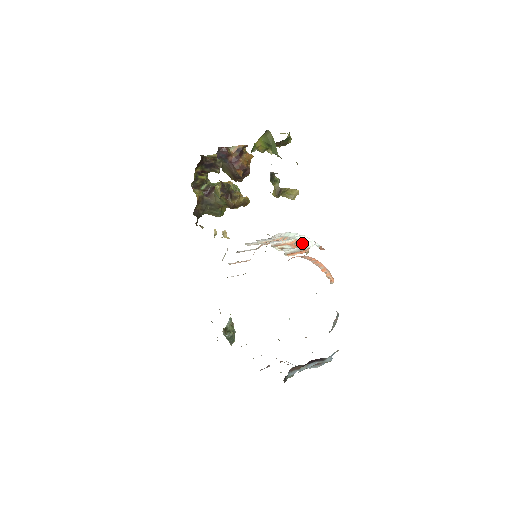
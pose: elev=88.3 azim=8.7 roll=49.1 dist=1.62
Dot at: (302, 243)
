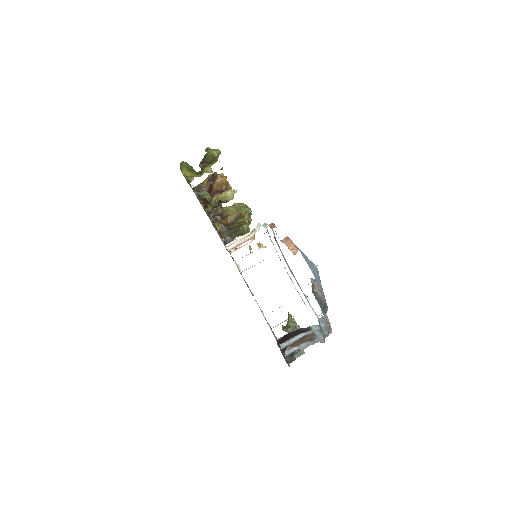
Dot at: (253, 231)
